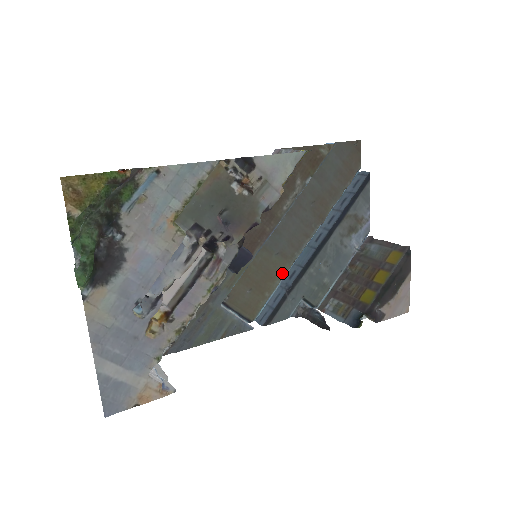
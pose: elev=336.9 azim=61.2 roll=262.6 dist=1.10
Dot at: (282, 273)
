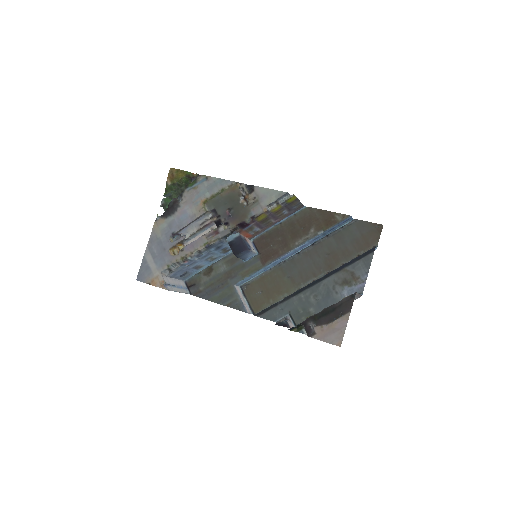
Dot at: (287, 292)
